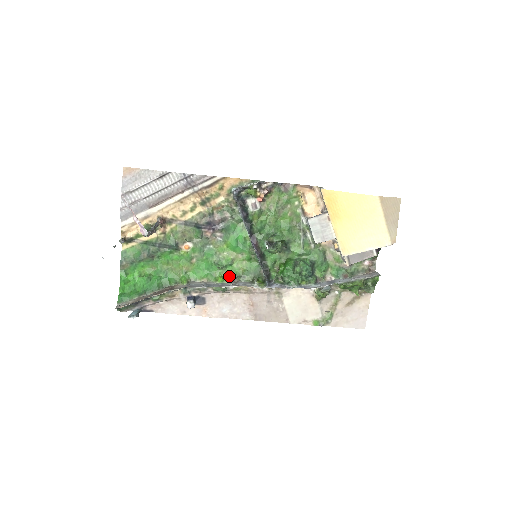
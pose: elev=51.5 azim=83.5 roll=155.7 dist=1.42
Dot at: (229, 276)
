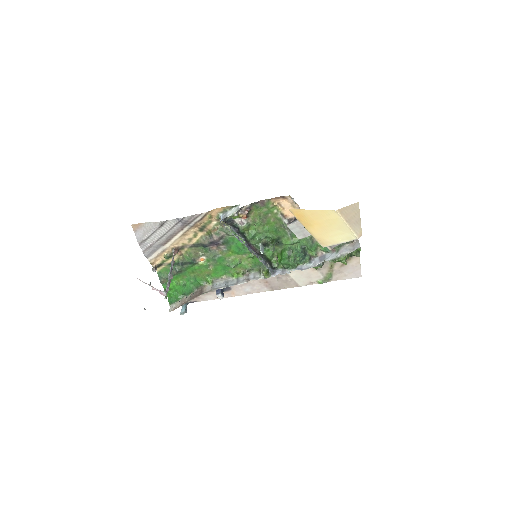
Dot at: (241, 271)
